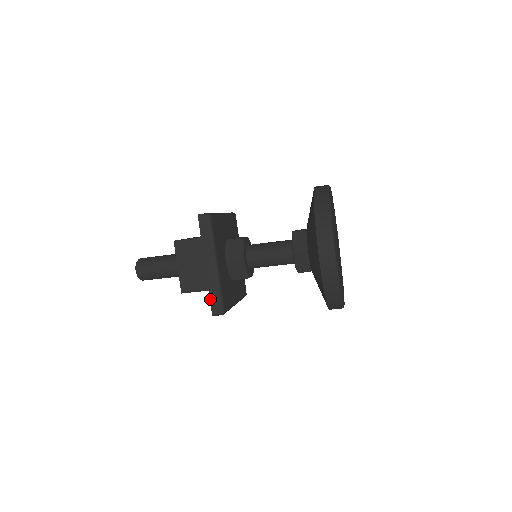
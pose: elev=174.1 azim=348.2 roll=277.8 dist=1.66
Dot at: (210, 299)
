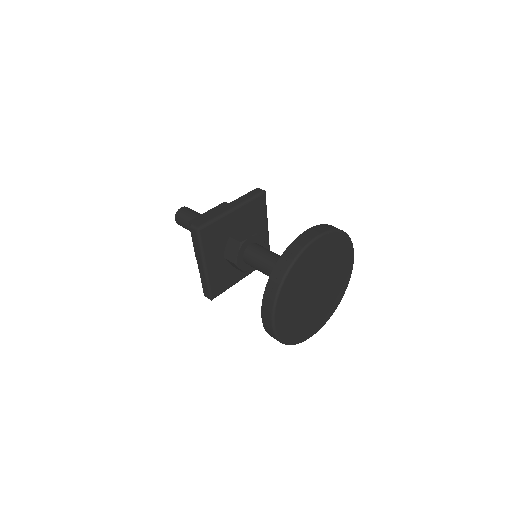
Dot at: (202, 286)
